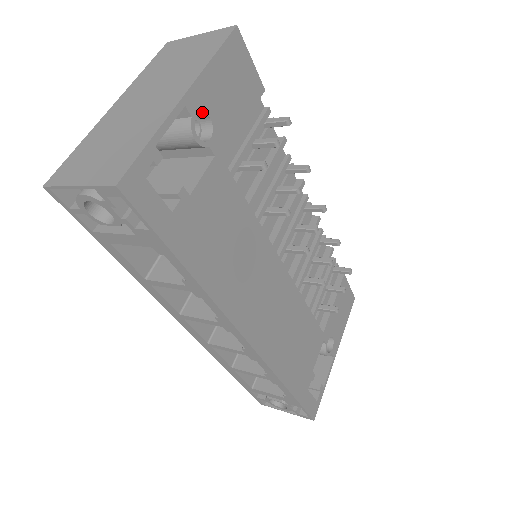
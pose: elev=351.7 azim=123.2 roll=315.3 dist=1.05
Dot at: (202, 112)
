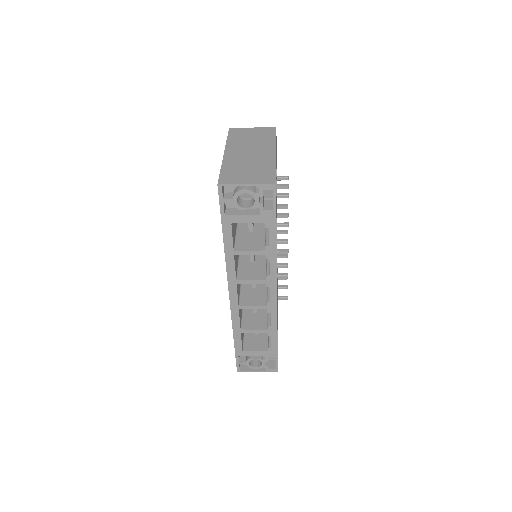
Dot at: occluded
